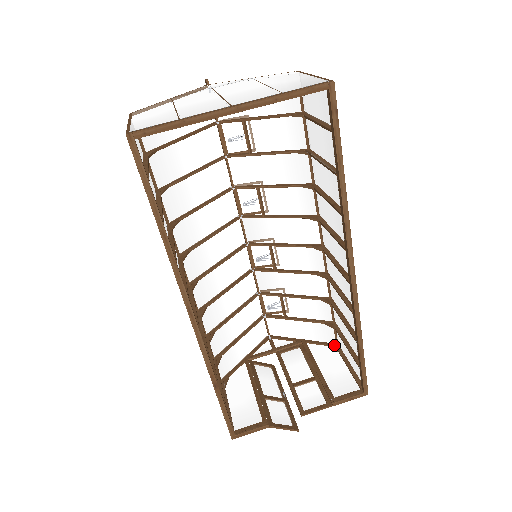
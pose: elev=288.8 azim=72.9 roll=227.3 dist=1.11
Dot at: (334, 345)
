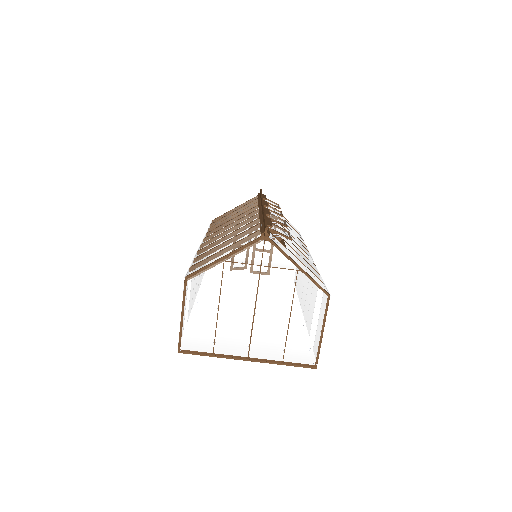
Dot at: occluded
